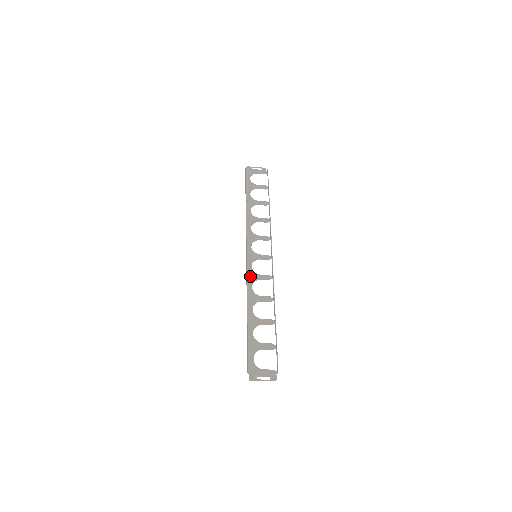
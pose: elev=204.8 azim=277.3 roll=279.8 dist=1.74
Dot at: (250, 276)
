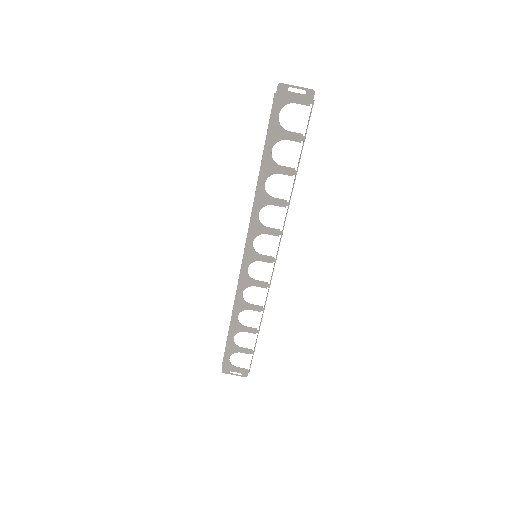
Dot at: (253, 228)
